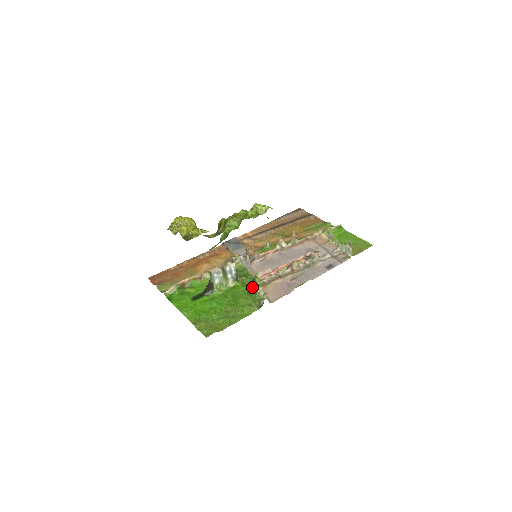
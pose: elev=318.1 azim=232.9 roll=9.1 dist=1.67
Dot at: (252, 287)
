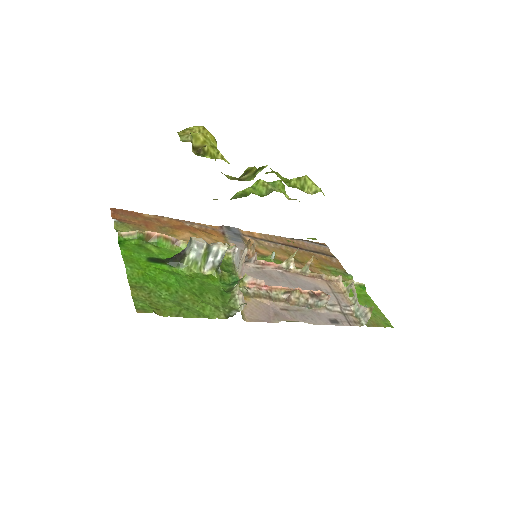
Dot at: (230, 289)
